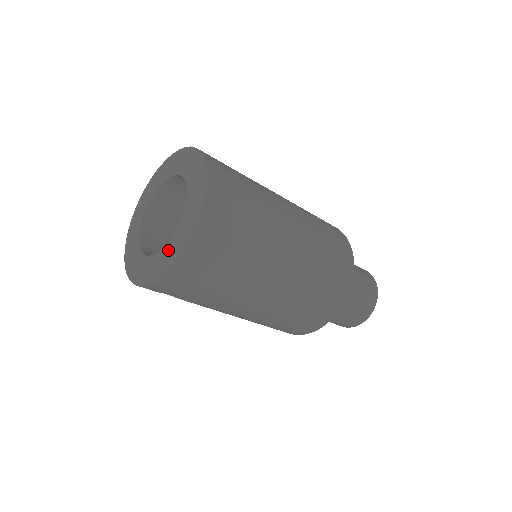
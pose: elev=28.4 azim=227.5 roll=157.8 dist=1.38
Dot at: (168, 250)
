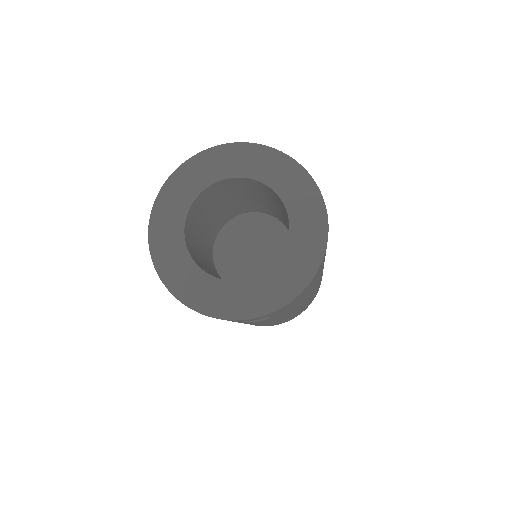
Dot at: (289, 266)
